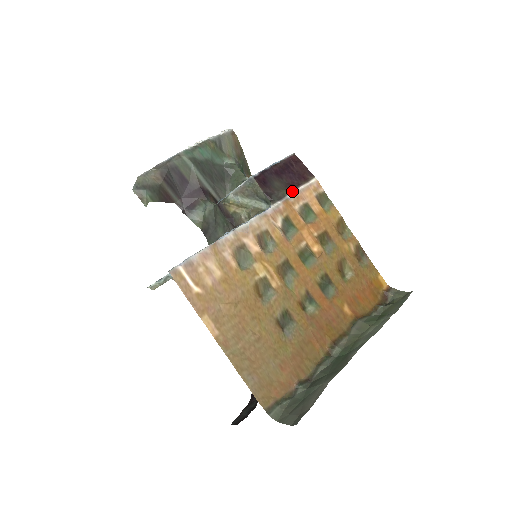
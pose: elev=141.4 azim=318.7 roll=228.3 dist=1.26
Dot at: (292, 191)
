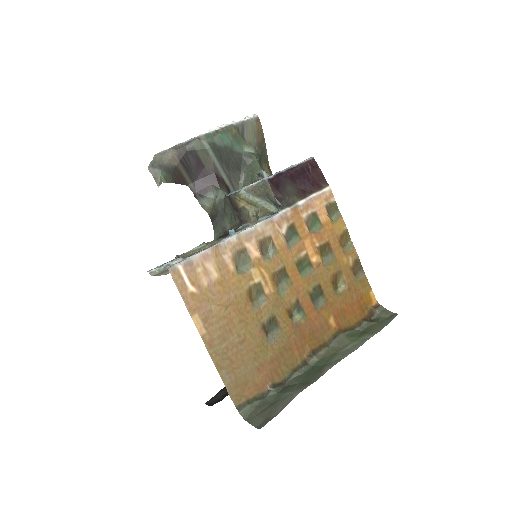
Dot at: (303, 198)
